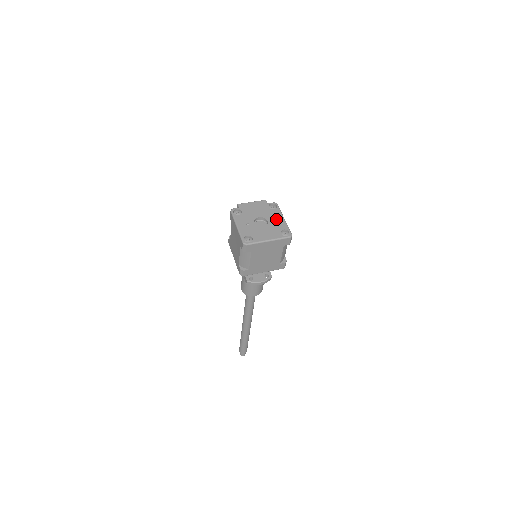
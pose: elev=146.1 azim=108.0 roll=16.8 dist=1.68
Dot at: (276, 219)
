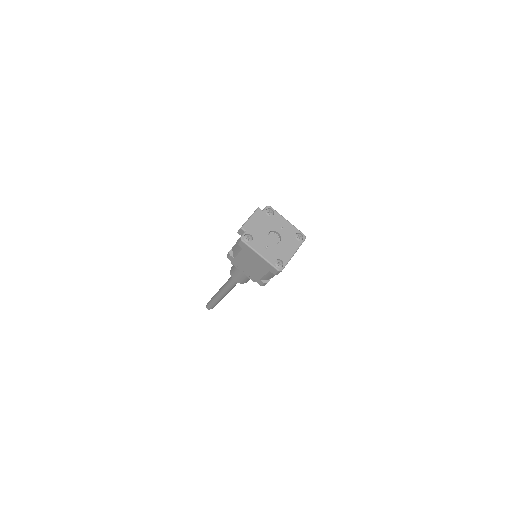
Dot at: (283, 226)
